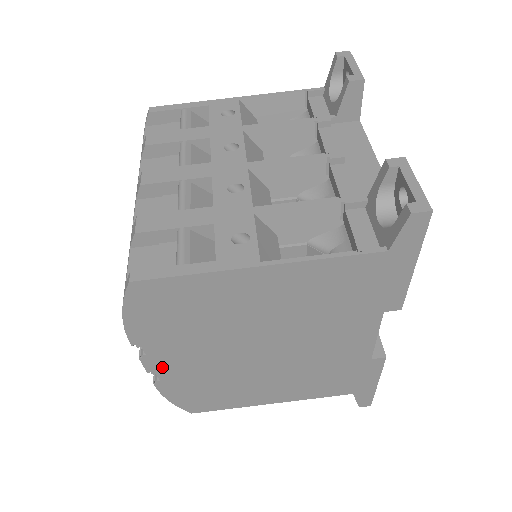
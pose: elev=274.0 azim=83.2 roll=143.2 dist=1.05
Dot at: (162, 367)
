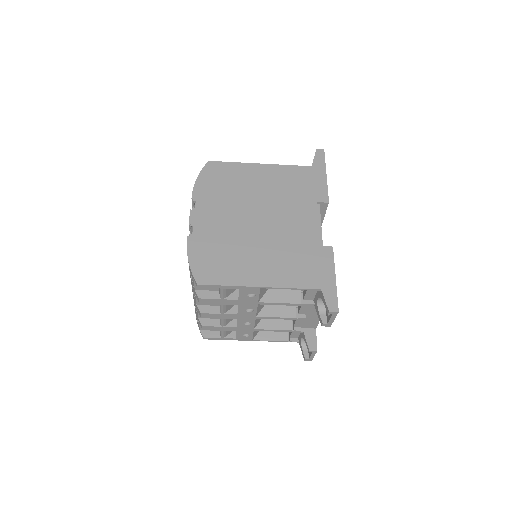
Dot at: occluded
